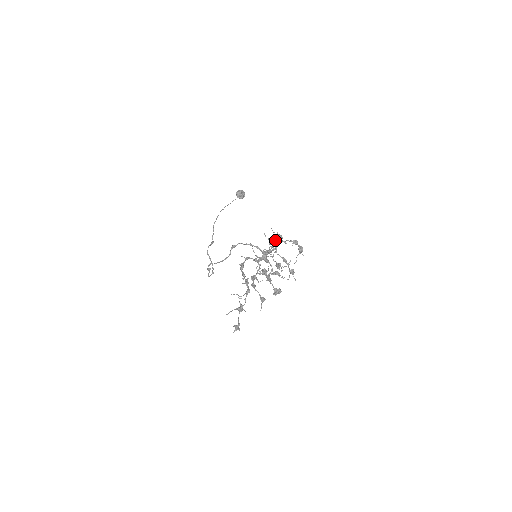
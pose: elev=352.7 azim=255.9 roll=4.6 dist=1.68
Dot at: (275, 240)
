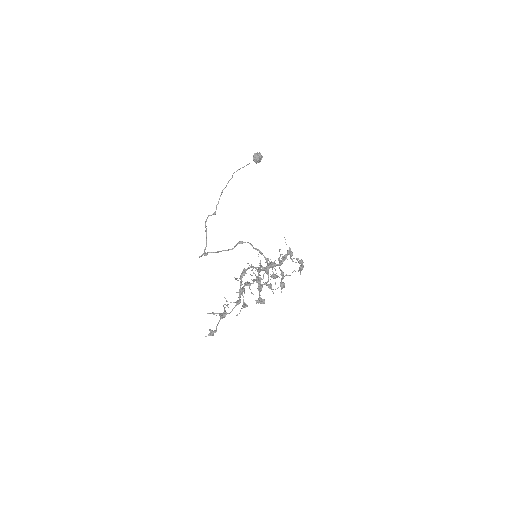
Dot at: (285, 255)
